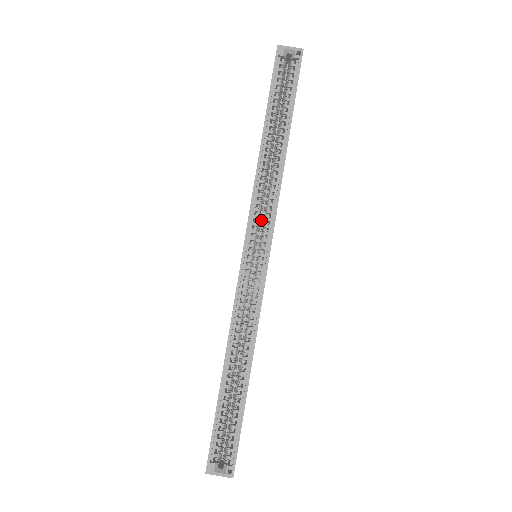
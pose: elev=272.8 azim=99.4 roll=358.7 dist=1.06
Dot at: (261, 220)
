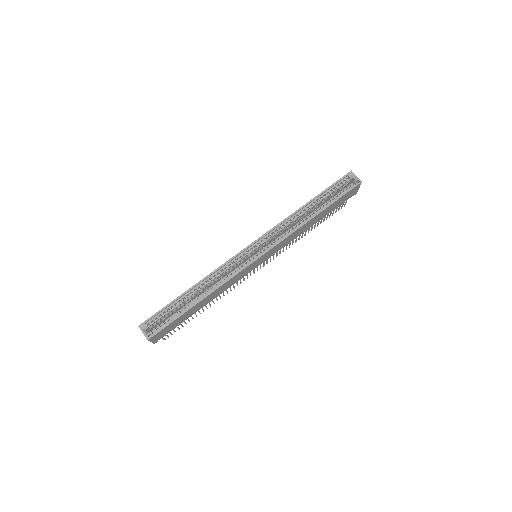
Dot at: occluded
